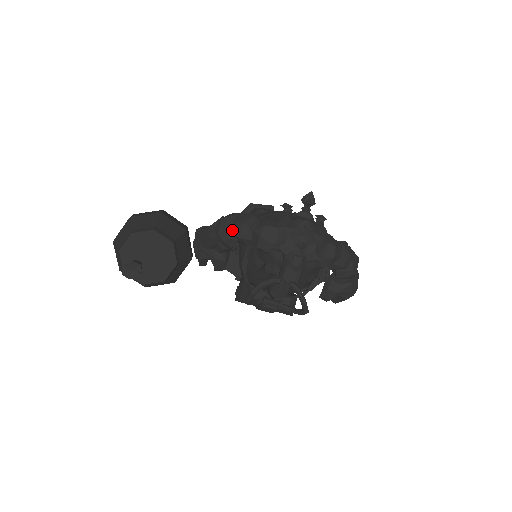
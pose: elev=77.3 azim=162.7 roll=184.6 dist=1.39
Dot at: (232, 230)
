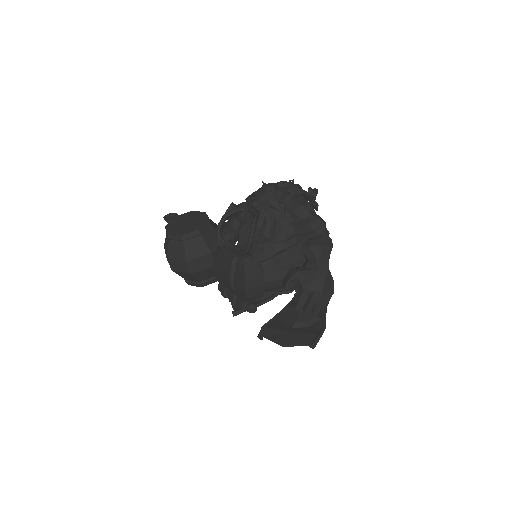
Dot at: occluded
